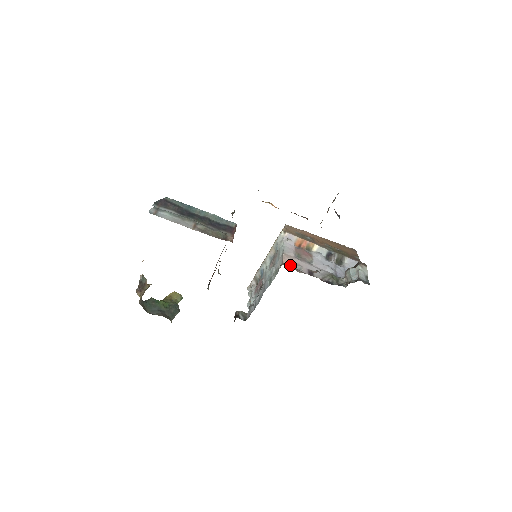
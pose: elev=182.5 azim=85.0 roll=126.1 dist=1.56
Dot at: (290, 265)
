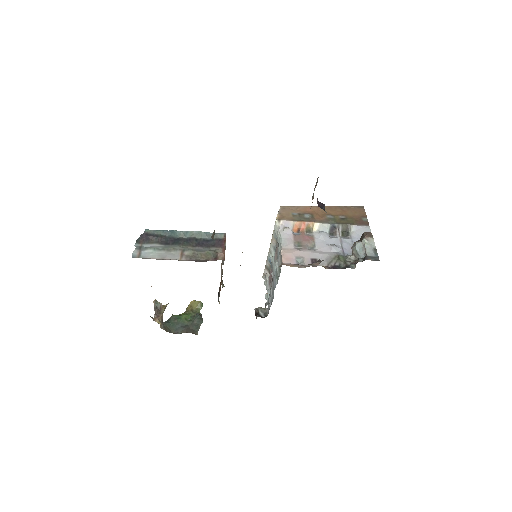
Dot at: (290, 262)
